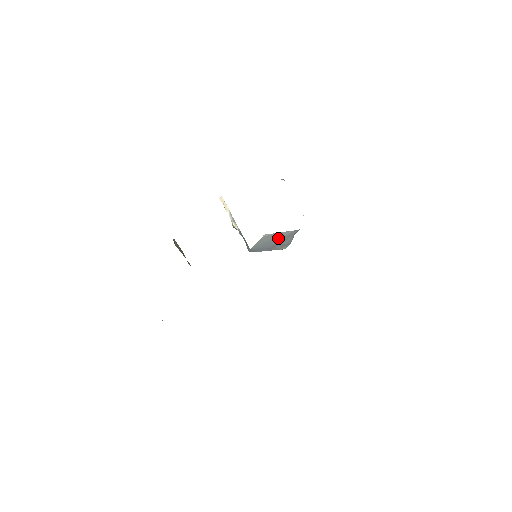
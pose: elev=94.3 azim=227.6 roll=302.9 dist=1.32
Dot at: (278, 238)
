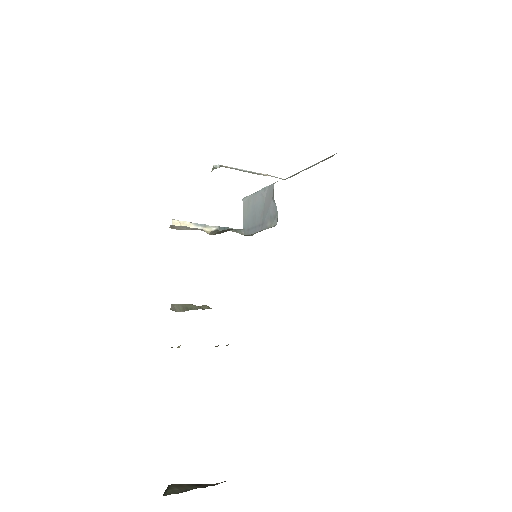
Dot at: (260, 204)
